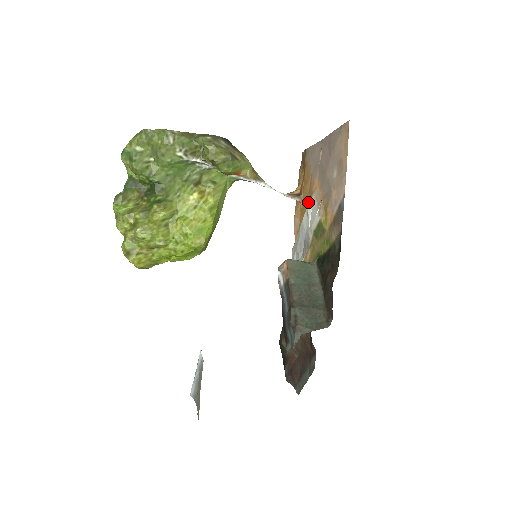
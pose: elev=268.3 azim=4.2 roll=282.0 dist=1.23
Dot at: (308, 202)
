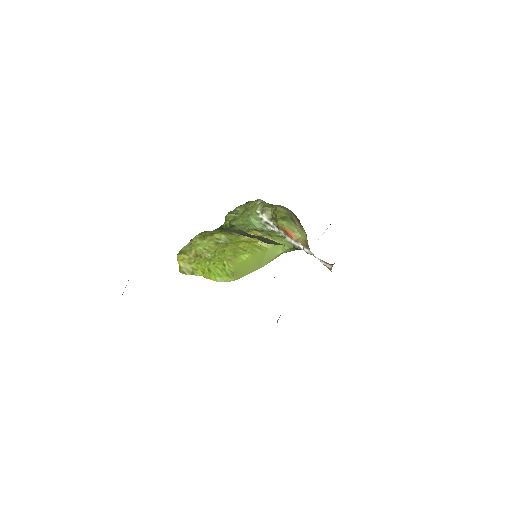
Dot at: occluded
